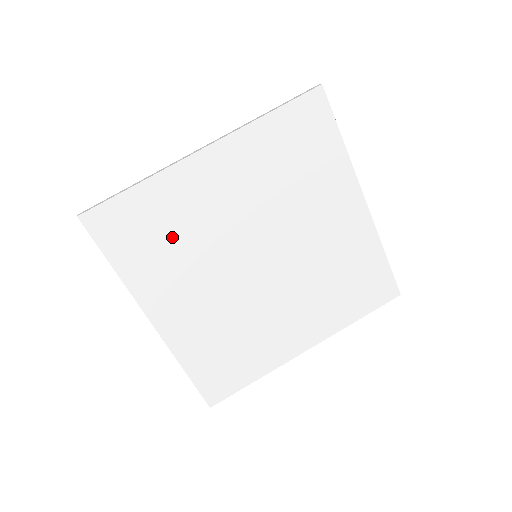
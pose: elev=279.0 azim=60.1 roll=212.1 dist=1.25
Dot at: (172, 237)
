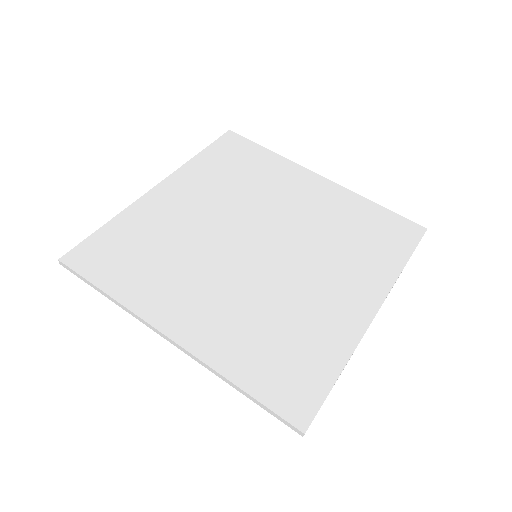
Dot at: (157, 250)
